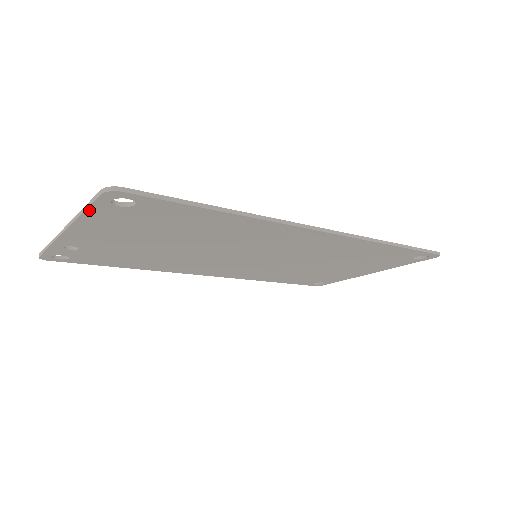
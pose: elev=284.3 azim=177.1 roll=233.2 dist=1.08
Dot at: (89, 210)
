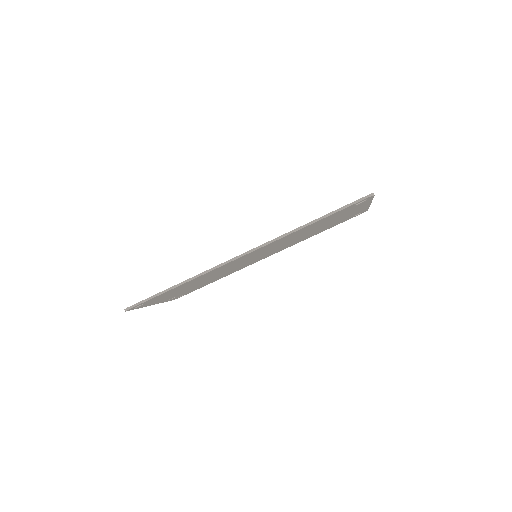
Dot at: (138, 308)
